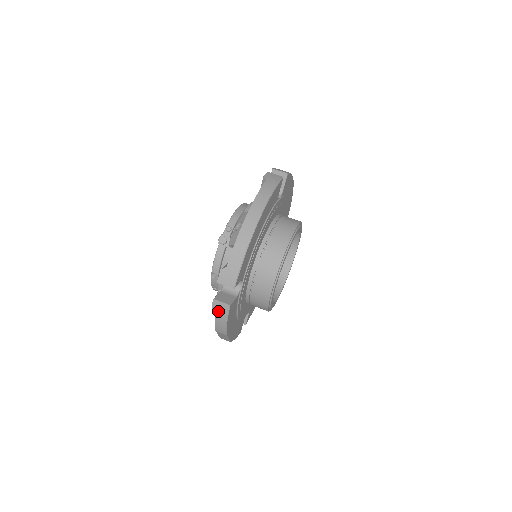
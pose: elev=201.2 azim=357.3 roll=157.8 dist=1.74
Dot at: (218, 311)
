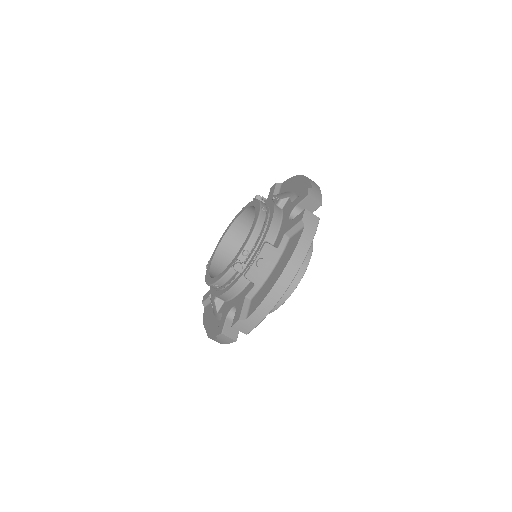
Dot at: (222, 339)
